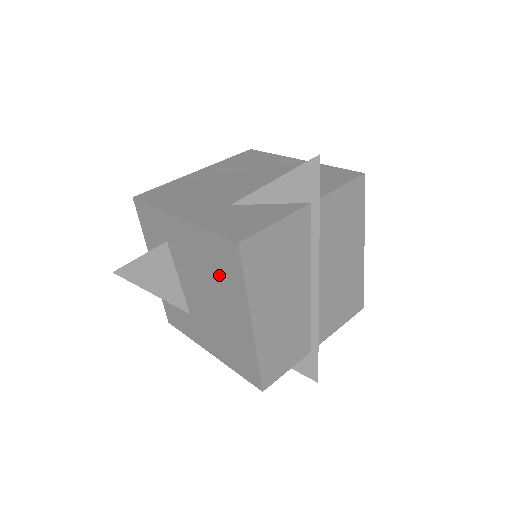
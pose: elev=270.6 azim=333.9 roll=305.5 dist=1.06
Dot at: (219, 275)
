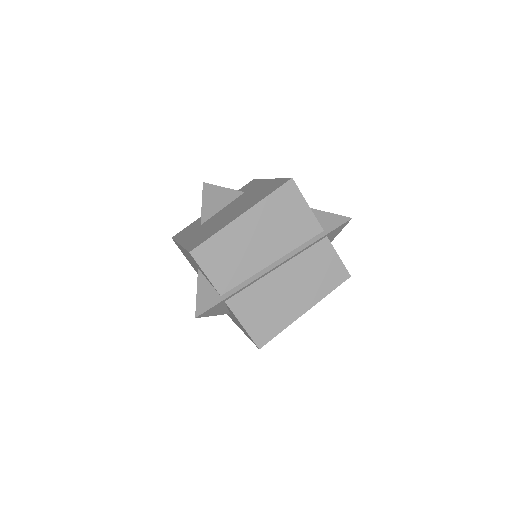
Dot at: (257, 196)
